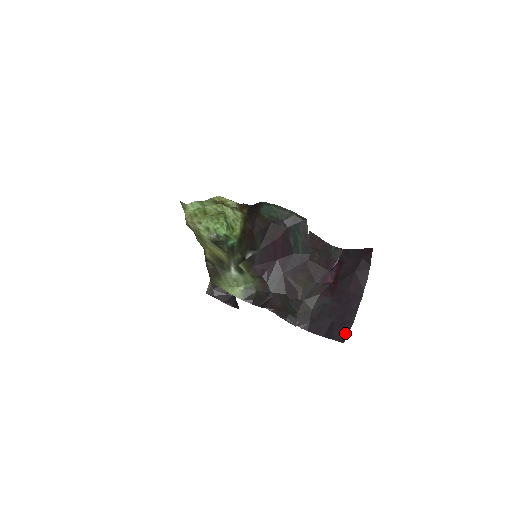
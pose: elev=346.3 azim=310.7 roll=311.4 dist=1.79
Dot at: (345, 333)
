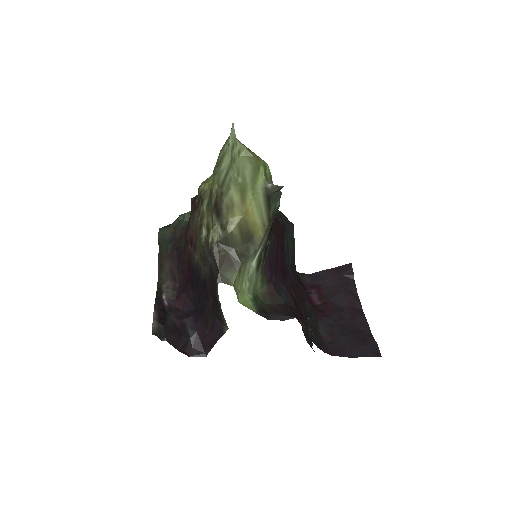
Dot at: (374, 346)
